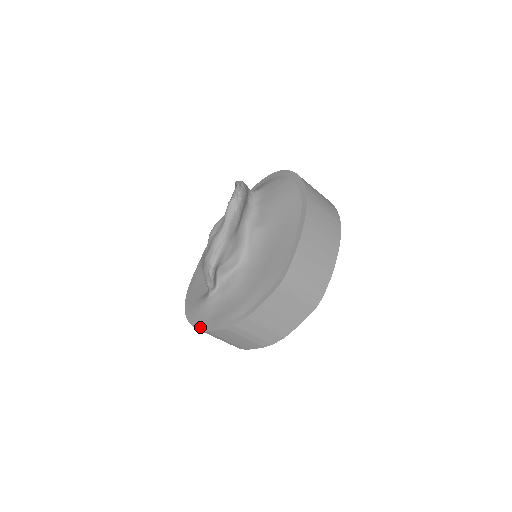
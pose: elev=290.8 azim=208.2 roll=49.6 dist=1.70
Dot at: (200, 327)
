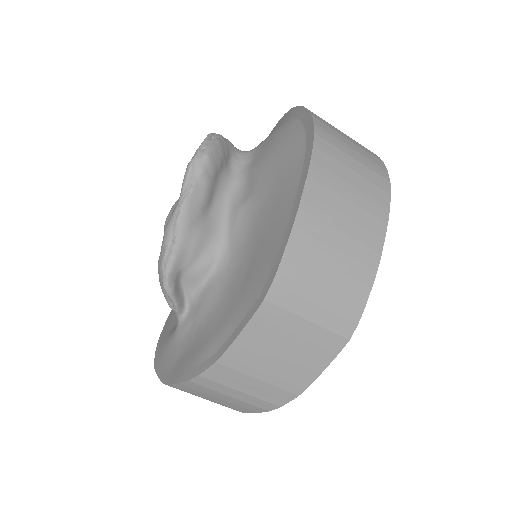
Dot at: (163, 376)
